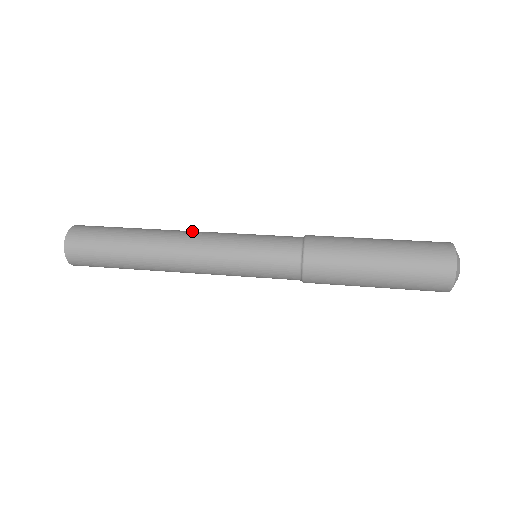
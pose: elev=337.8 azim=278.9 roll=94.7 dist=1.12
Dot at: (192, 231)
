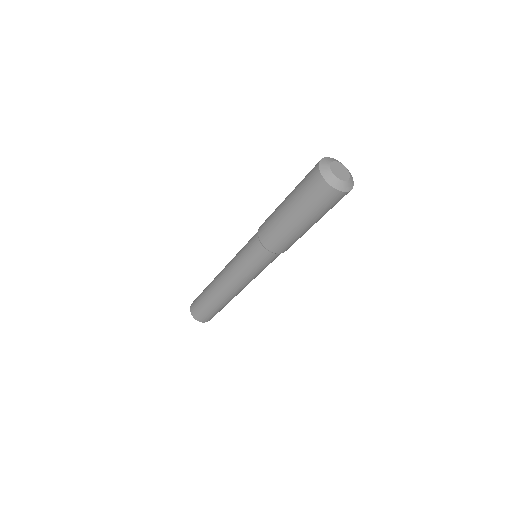
Dot at: occluded
